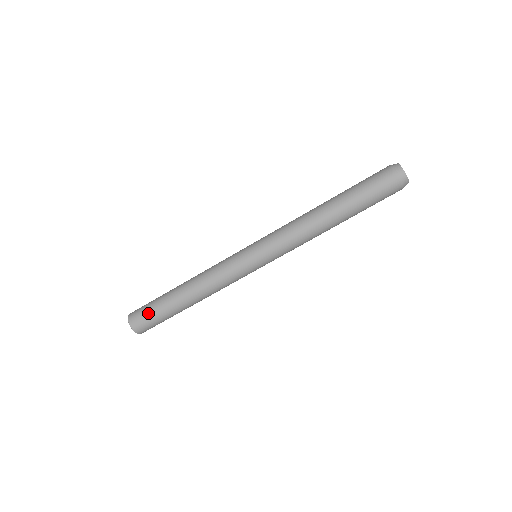
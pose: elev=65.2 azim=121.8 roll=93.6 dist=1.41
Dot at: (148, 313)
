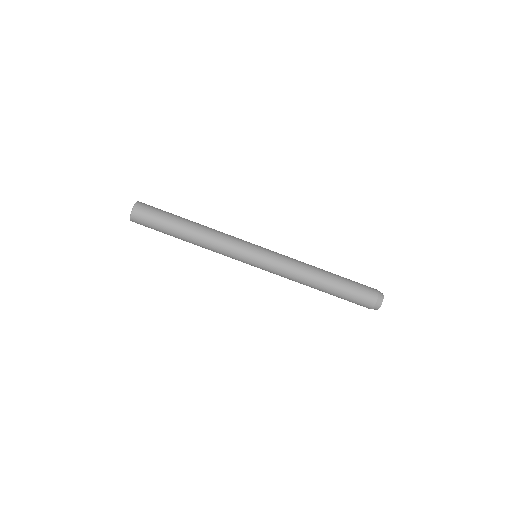
Dot at: (157, 209)
